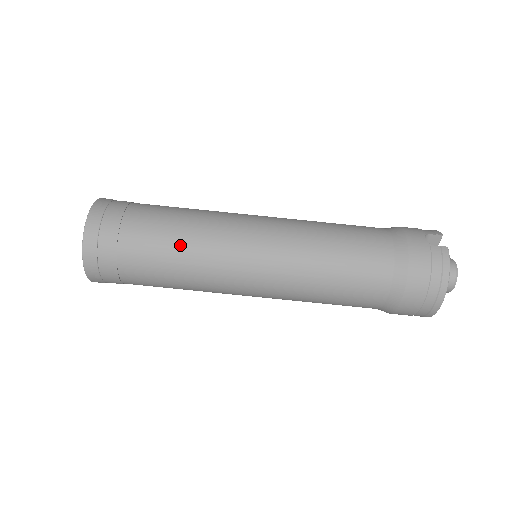
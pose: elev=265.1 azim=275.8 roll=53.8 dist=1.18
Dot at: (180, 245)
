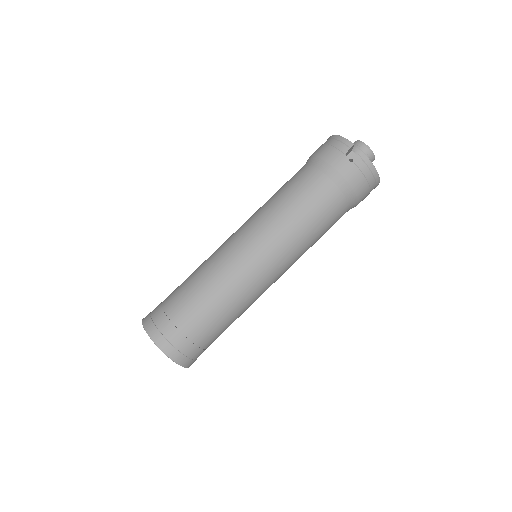
Dot at: (229, 311)
